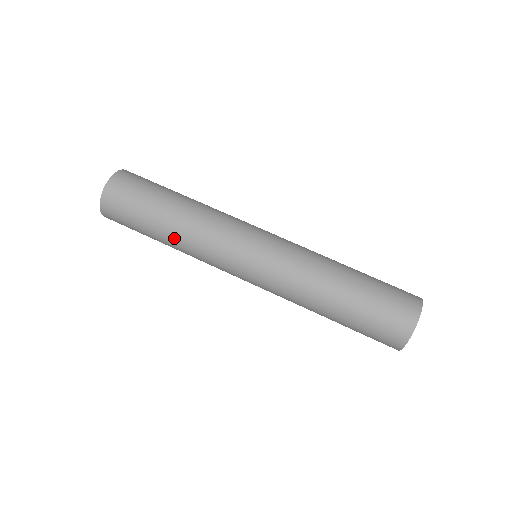
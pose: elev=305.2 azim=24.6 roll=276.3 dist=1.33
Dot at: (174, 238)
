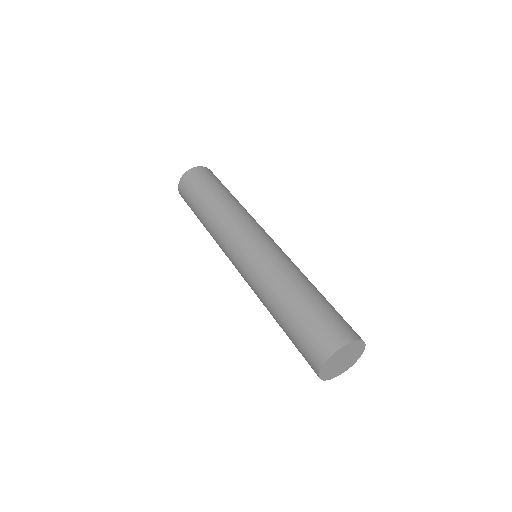
Dot at: (206, 220)
